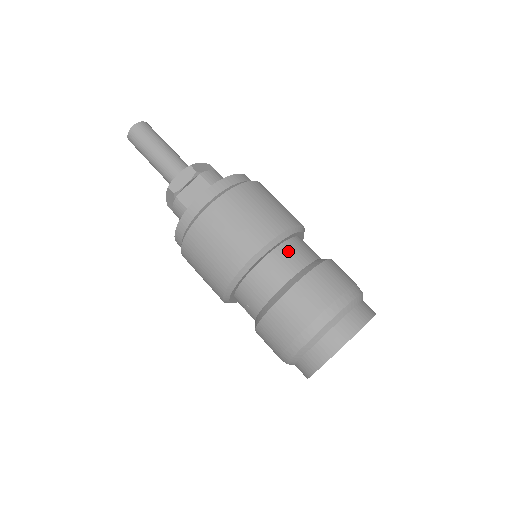
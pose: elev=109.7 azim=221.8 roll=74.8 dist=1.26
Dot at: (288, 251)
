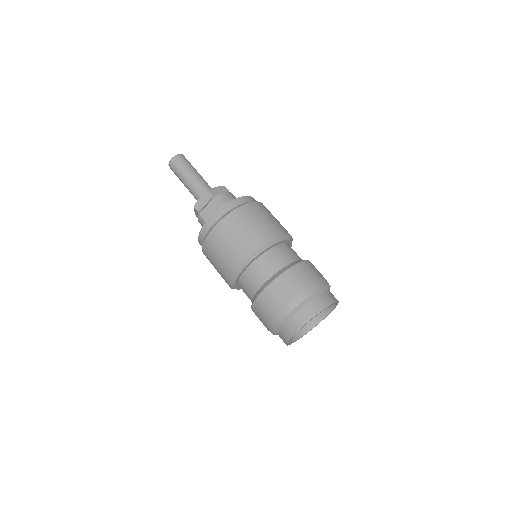
Dot at: (271, 256)
